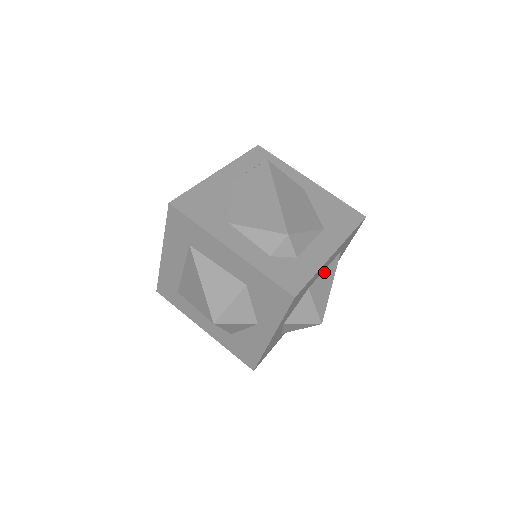
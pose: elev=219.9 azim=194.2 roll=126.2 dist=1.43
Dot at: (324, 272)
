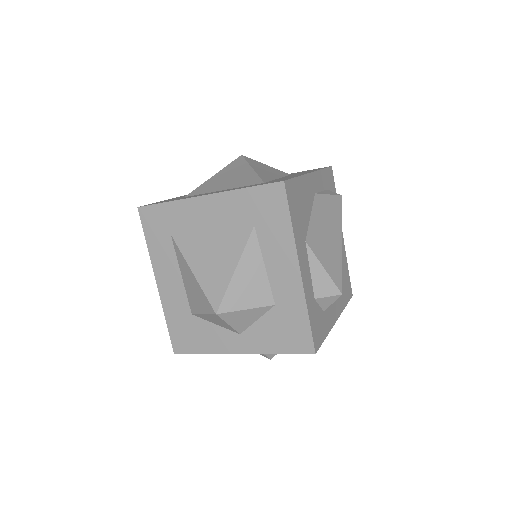
Dot at: occluded
